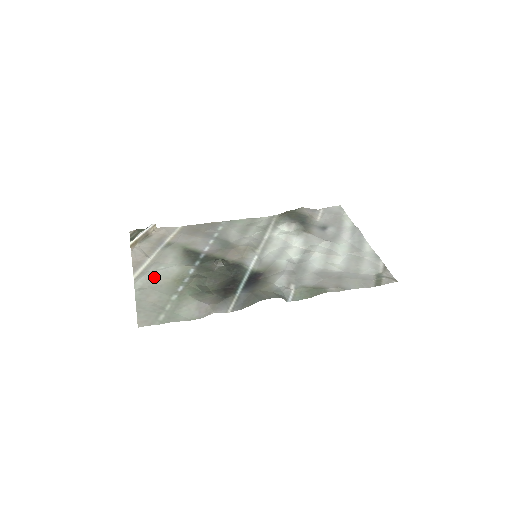
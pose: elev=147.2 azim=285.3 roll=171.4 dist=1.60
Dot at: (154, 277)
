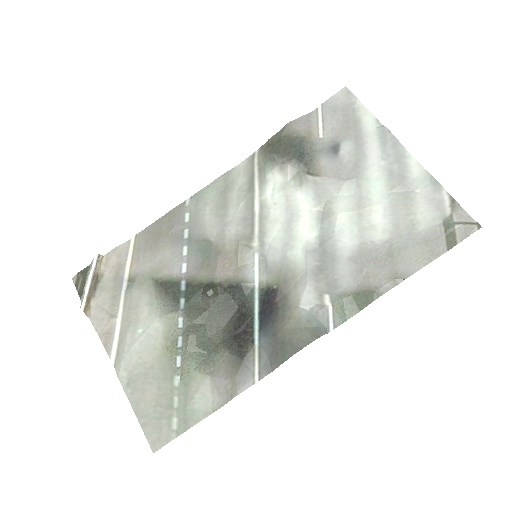
Dot at: (137, 355)
